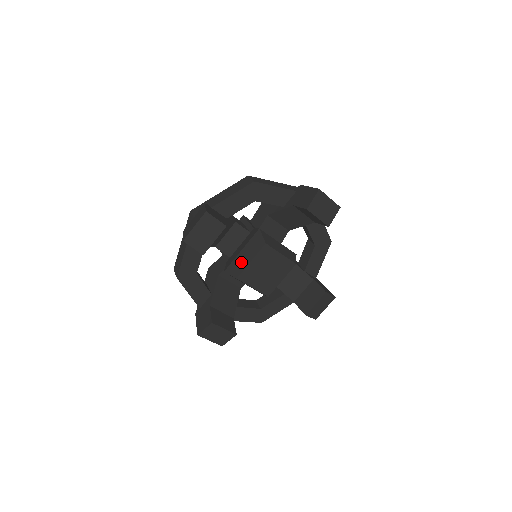
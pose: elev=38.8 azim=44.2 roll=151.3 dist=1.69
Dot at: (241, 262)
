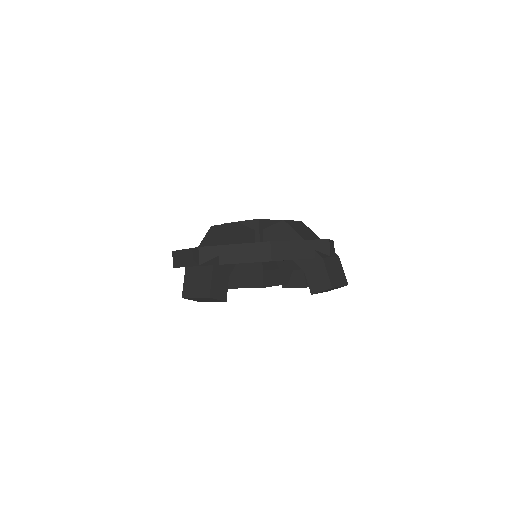
Dot at: (236, 281)
